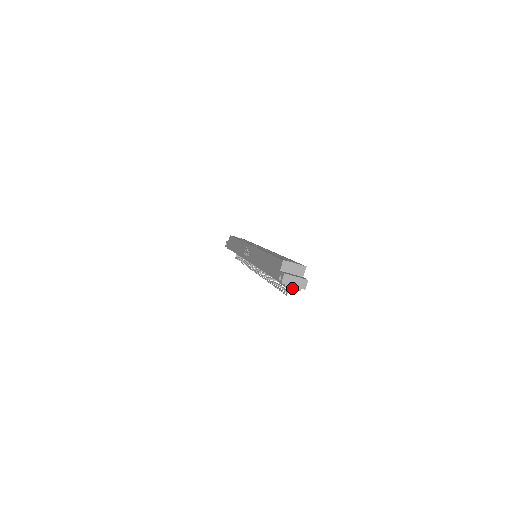
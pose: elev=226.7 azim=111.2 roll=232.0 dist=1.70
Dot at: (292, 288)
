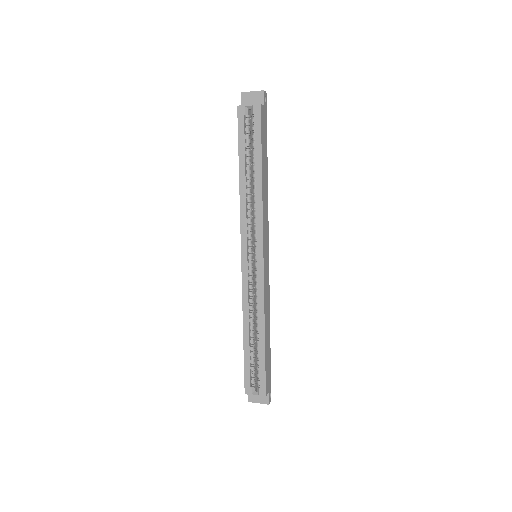
Dot at: occluded
